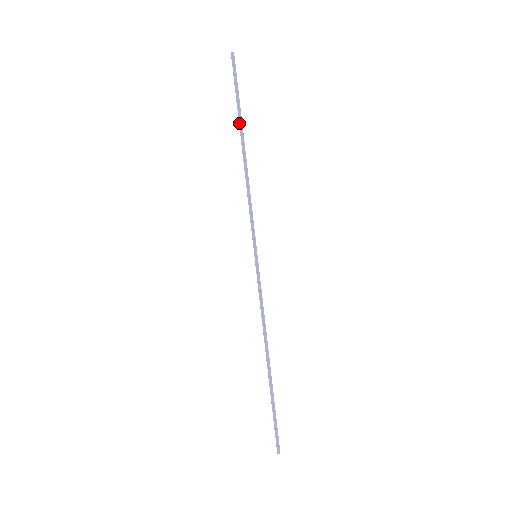
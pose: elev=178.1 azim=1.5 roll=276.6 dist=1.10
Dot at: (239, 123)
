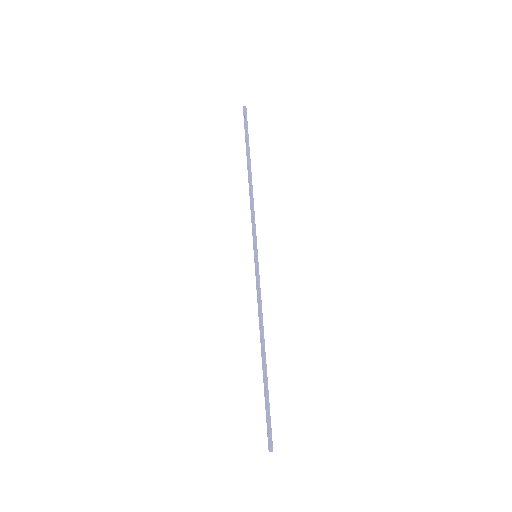
Dot at: (248, 153)
